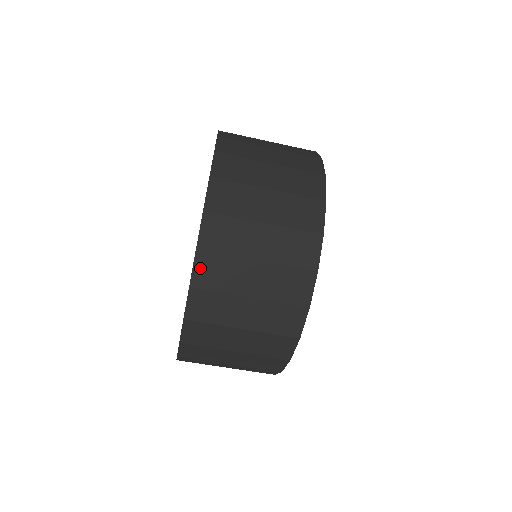
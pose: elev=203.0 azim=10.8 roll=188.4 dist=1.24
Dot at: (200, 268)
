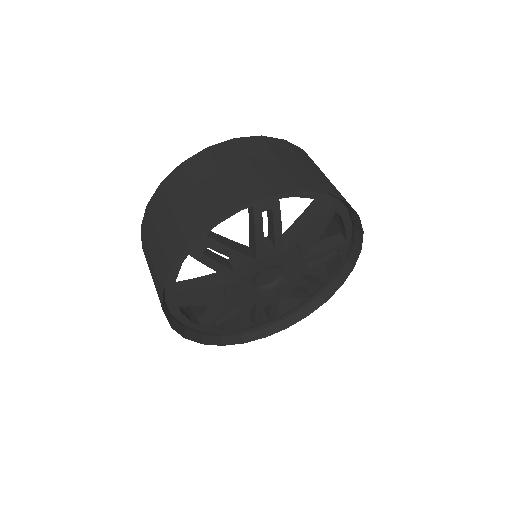
Dot at: (251, 140)
